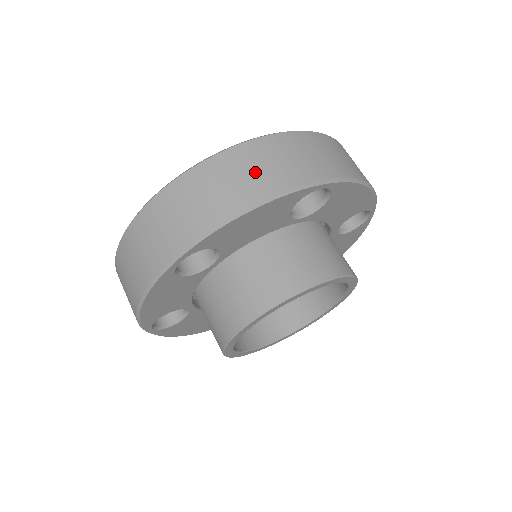
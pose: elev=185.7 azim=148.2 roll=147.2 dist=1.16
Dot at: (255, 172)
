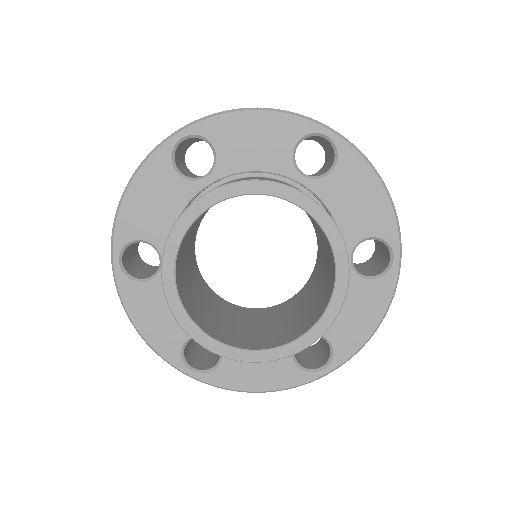
Dot at: occluded
